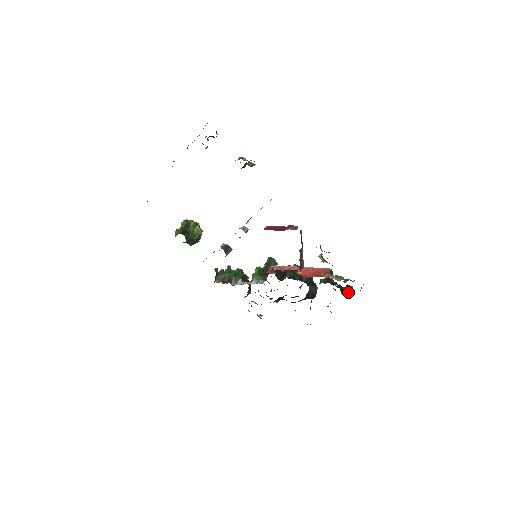
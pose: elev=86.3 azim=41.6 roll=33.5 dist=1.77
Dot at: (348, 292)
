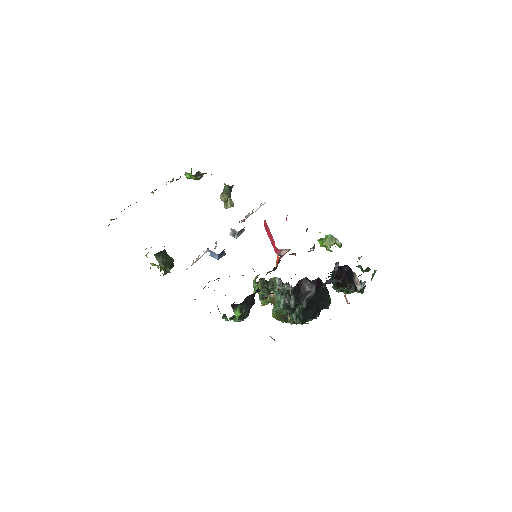
Dot at: occluded
